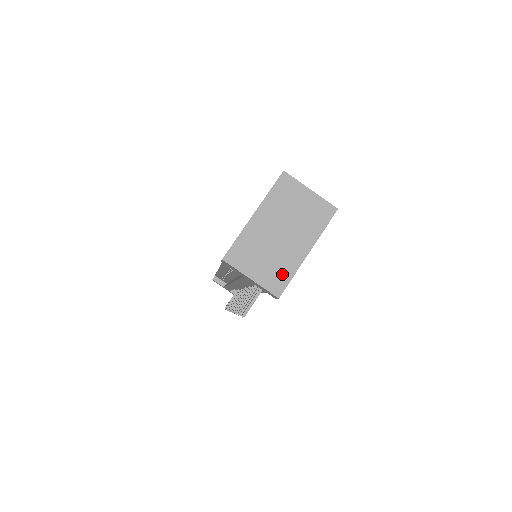
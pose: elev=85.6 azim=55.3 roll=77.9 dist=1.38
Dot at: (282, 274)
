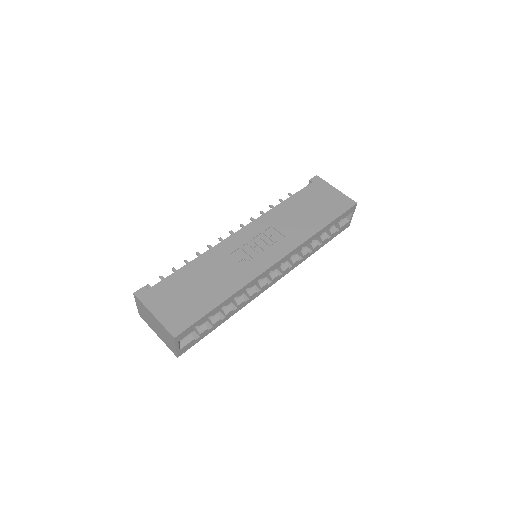
Dot at: (145, 320)
